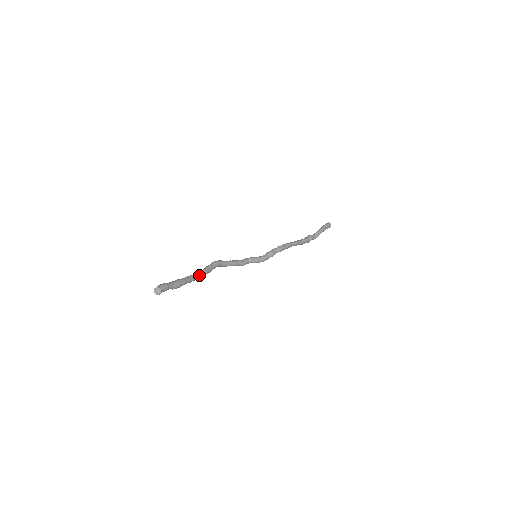
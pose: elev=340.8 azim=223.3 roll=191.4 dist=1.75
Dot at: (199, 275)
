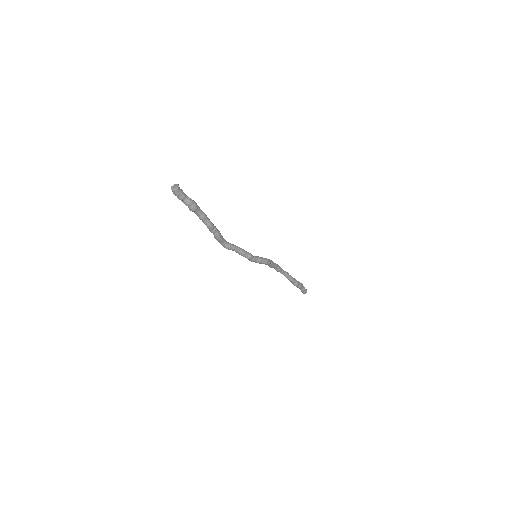
Dot at: occluded
